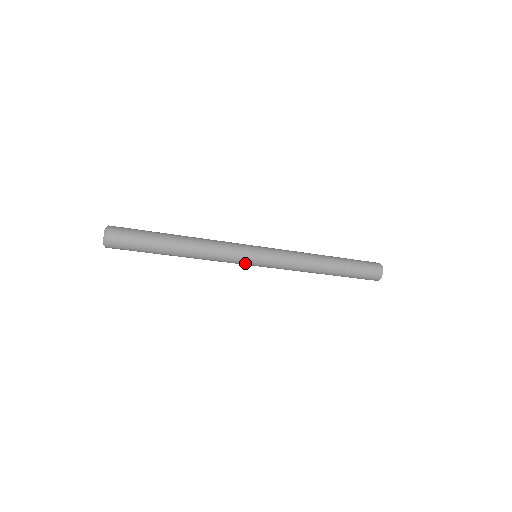
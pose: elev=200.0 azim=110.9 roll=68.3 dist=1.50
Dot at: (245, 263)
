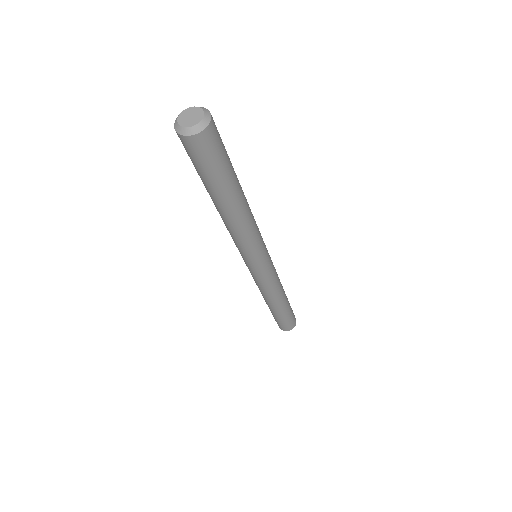
Dot at: (262, 254)
